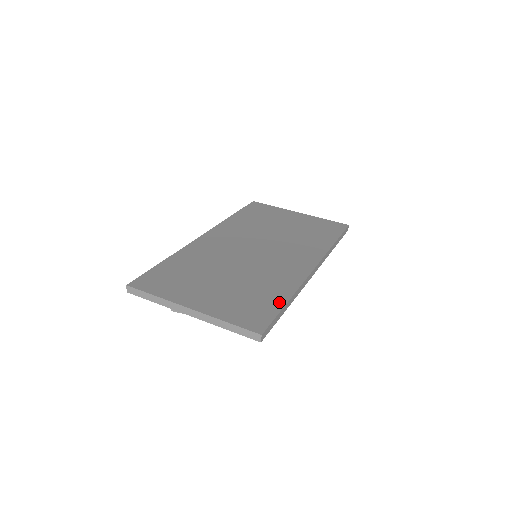
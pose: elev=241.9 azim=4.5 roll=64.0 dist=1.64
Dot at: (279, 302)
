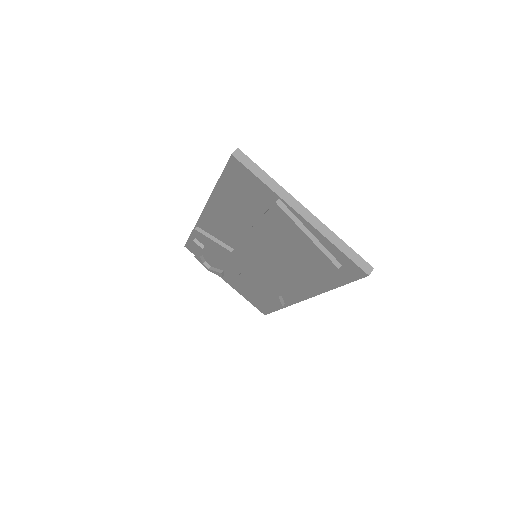
Dot at: occluded
